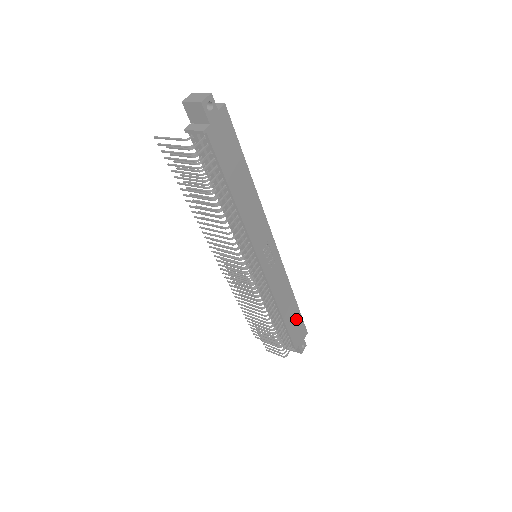
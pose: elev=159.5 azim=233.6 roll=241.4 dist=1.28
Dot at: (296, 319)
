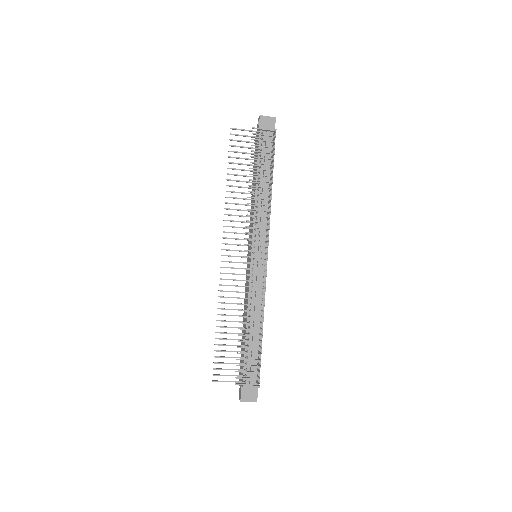
Dot at: occluded
